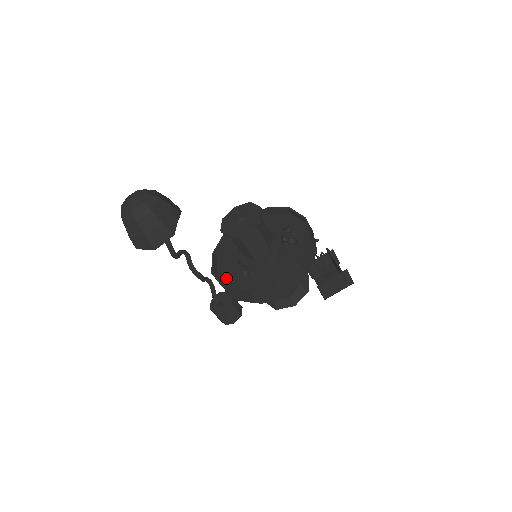
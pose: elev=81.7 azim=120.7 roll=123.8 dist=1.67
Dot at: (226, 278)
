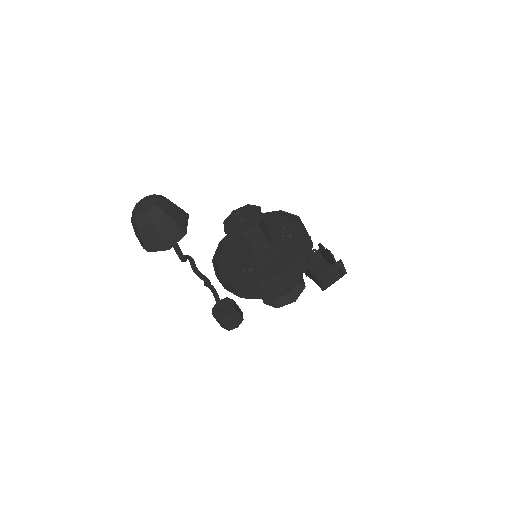
Dot at: (231, 279)
